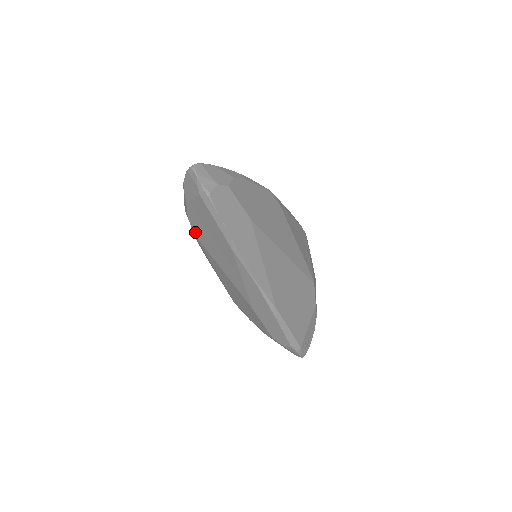
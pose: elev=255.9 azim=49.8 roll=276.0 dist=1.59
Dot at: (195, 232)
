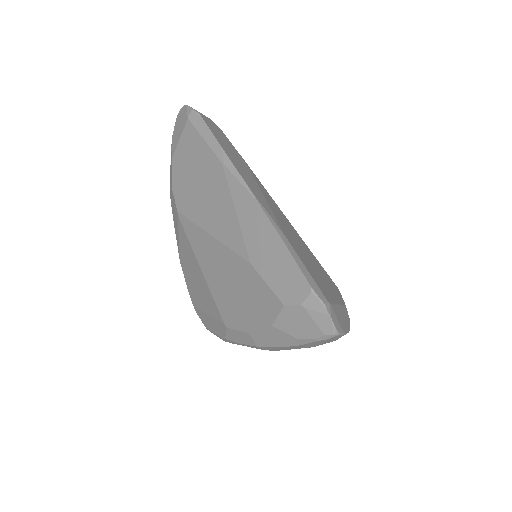
Dot at: (179, 204)
